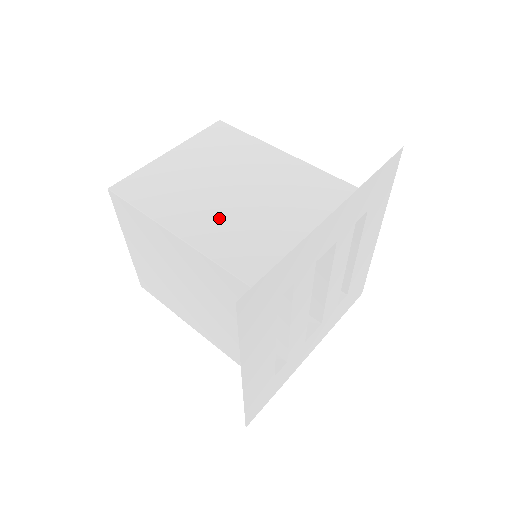
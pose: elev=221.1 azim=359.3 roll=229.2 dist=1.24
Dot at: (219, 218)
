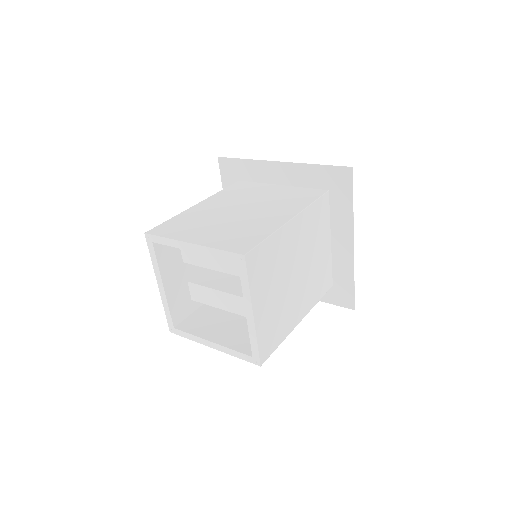
Dot at: (303, 294)
